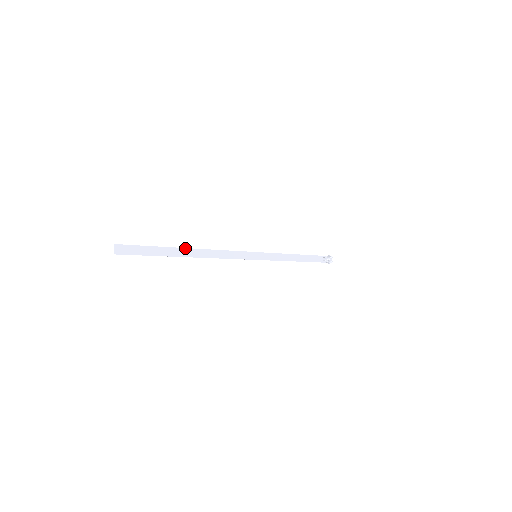
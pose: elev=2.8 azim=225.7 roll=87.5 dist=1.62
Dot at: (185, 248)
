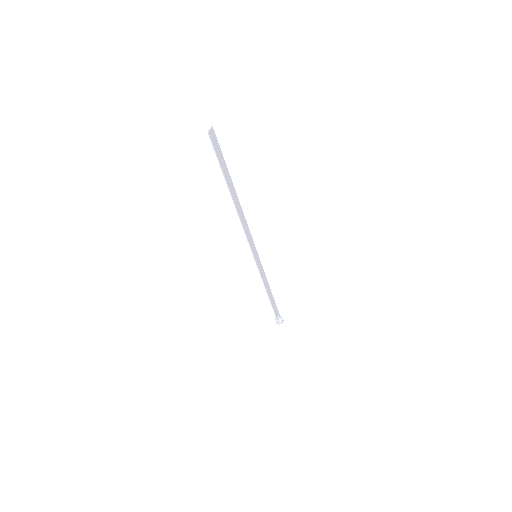
Dot at: occluded
